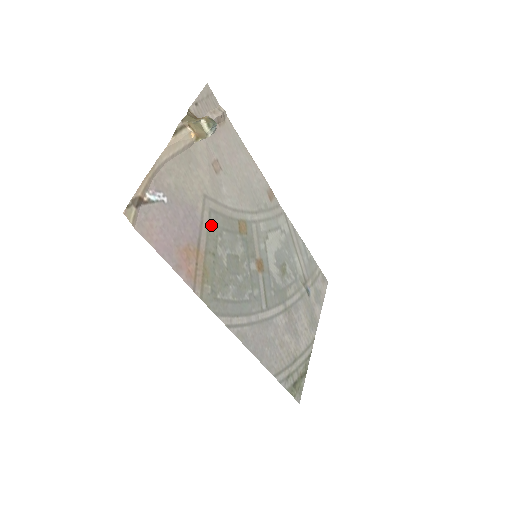
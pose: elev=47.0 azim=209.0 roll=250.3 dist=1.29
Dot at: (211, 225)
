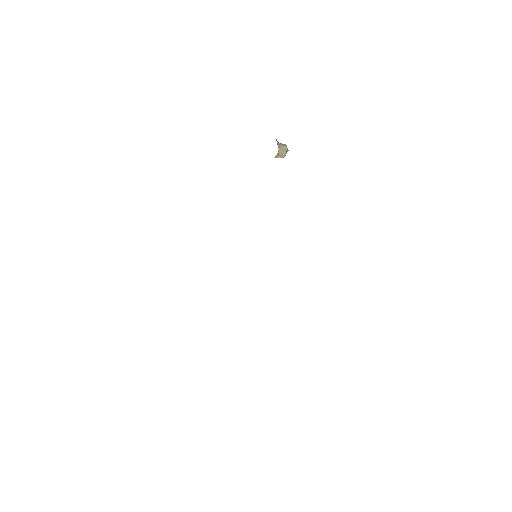
Dot at: occluded
